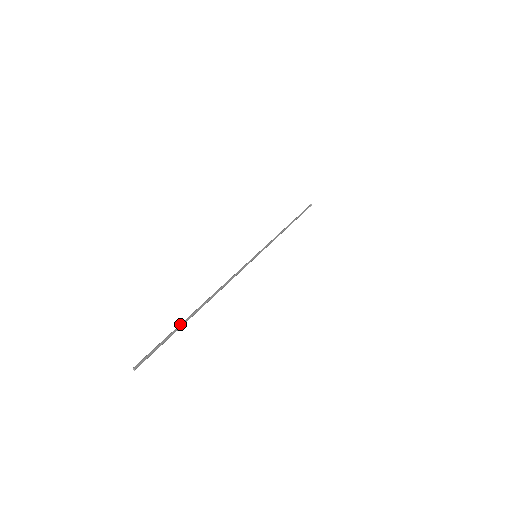
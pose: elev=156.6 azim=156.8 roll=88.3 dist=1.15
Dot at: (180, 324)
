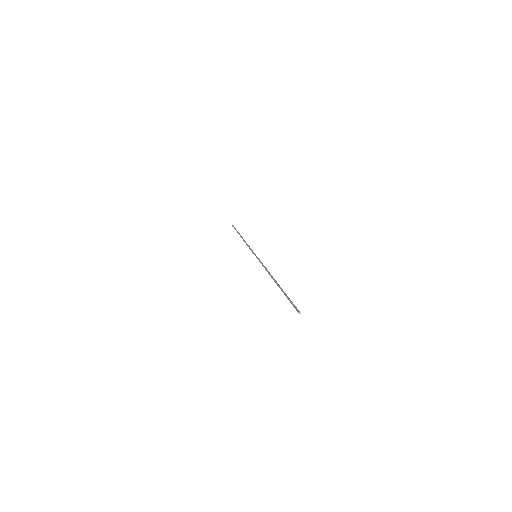
Dot at: (284, 292)
